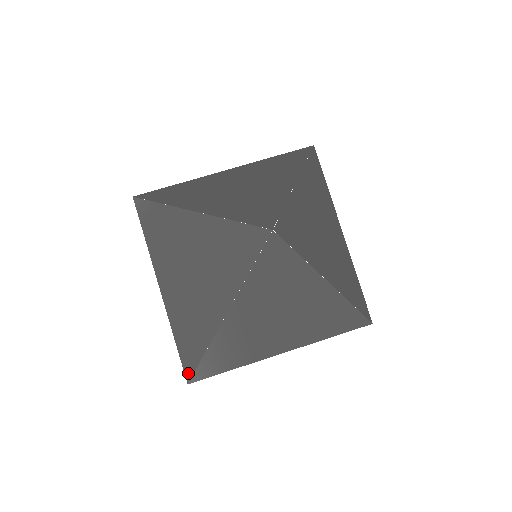
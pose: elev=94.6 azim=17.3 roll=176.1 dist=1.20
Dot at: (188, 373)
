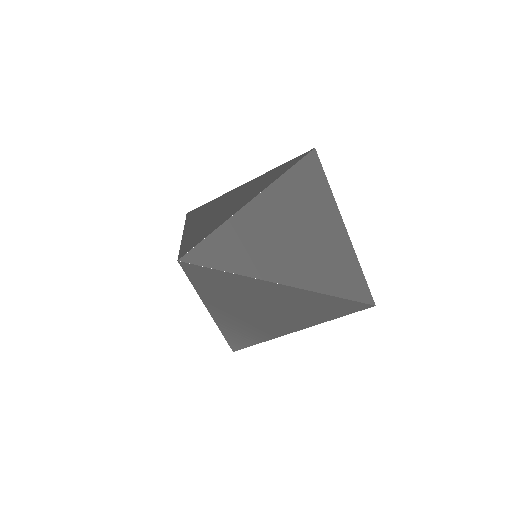
Dot at: occluded
